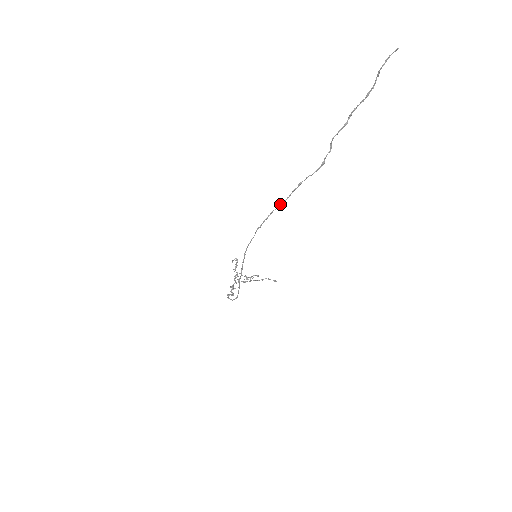
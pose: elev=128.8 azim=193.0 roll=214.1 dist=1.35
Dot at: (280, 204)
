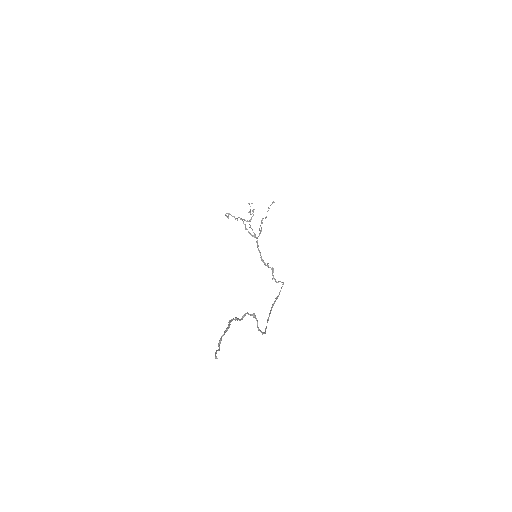
Dot at: occluded
